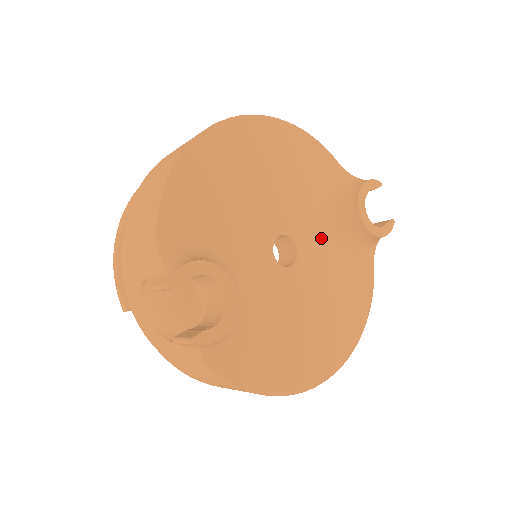
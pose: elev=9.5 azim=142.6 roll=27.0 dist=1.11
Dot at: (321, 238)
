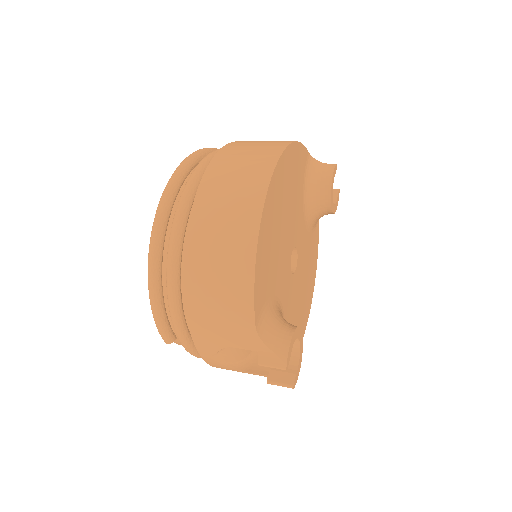
Dot at: (304, 230)
